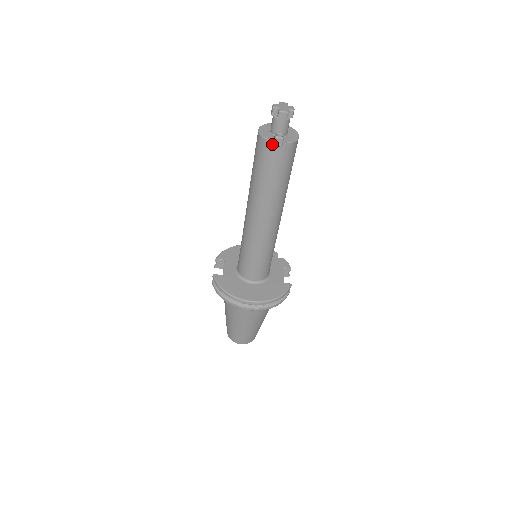
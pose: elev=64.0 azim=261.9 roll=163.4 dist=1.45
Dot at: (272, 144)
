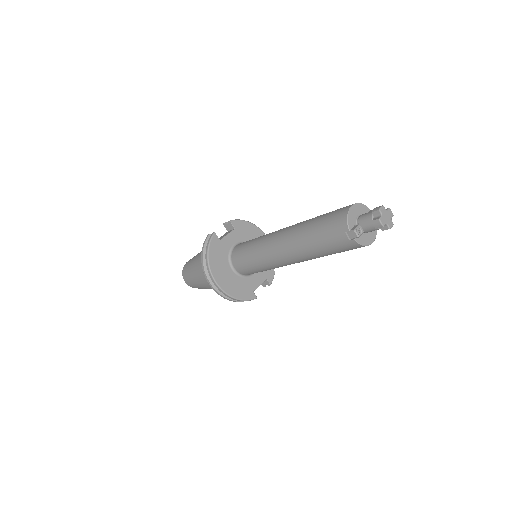
Dot at: (347, 230)
